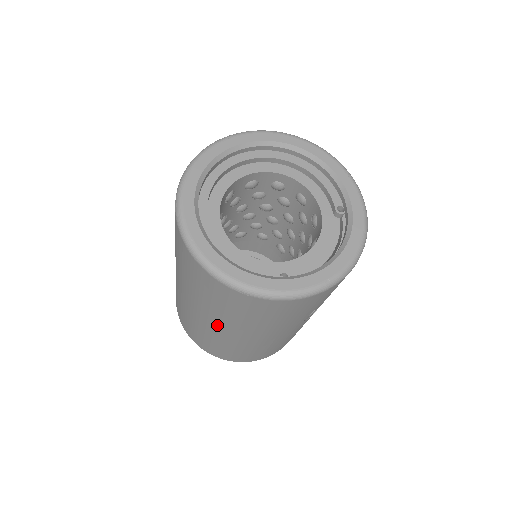
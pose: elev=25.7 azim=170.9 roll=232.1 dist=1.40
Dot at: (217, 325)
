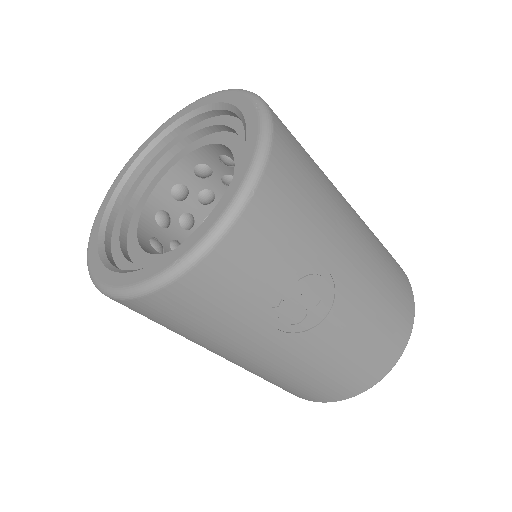
Dot at: occluded
